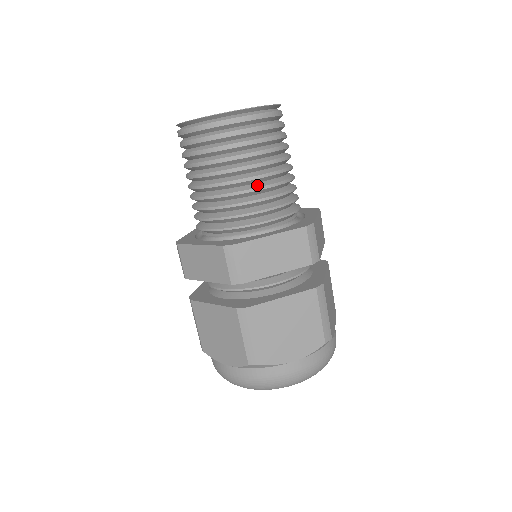
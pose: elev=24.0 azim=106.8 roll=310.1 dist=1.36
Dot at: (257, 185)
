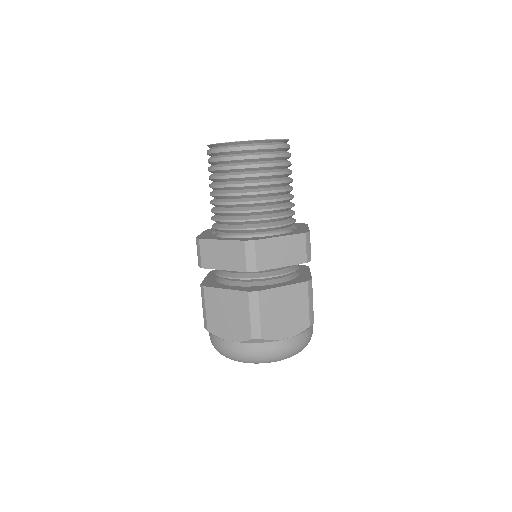
Dot at: (271, 198)
